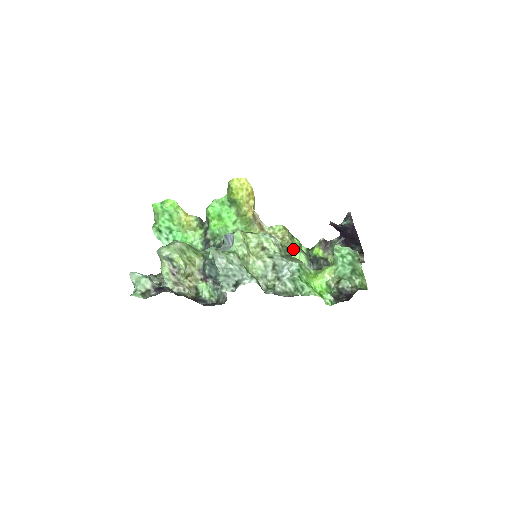
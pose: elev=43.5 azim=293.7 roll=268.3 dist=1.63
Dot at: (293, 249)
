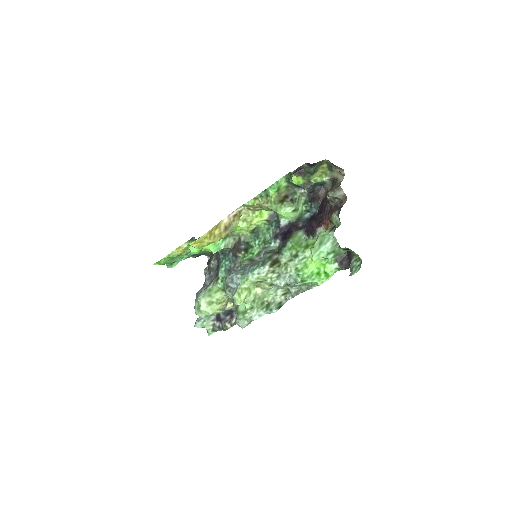
Dot at: (277, 213)
